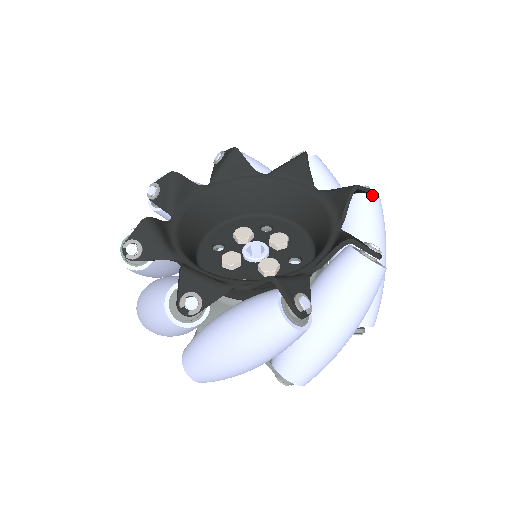
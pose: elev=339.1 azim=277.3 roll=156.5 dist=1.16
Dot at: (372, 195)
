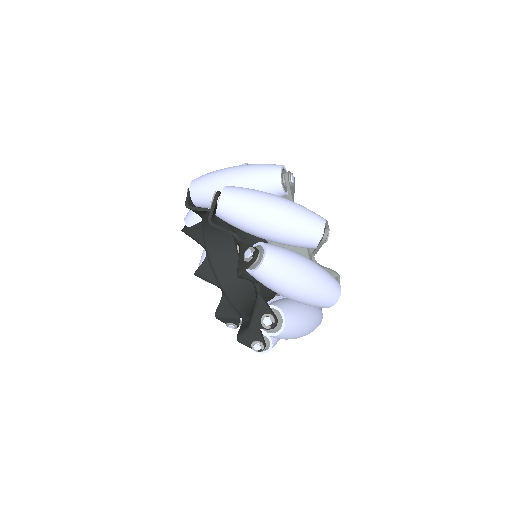
Dot at: (265, 334)
